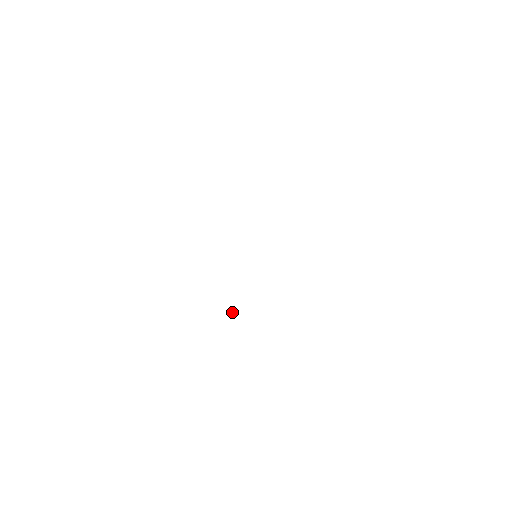
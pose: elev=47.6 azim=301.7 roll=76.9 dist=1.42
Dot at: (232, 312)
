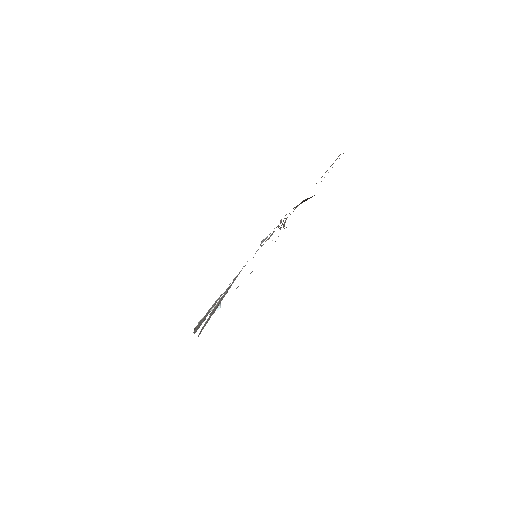
Dot at: occluded
